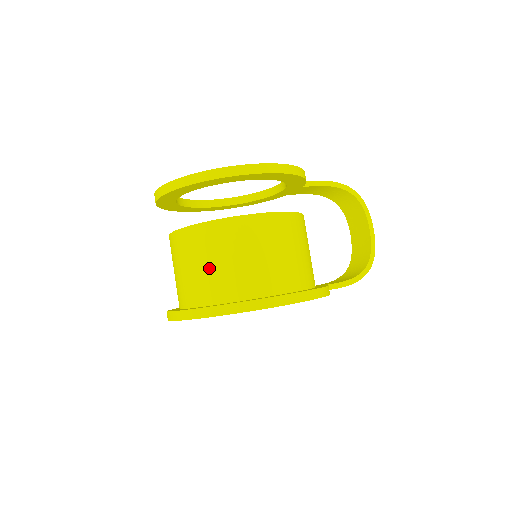
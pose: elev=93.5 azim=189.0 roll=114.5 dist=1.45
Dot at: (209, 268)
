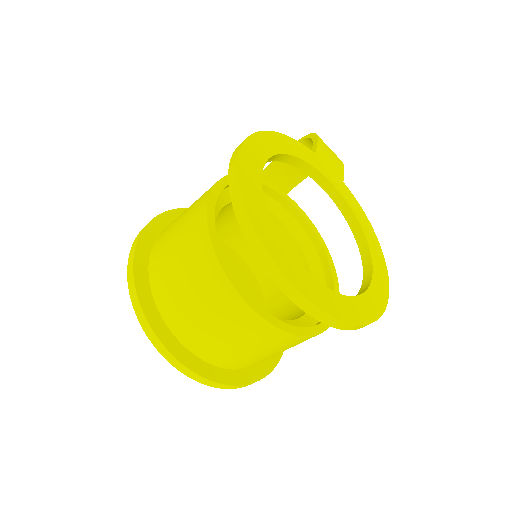
Dot at: (272, 355)
